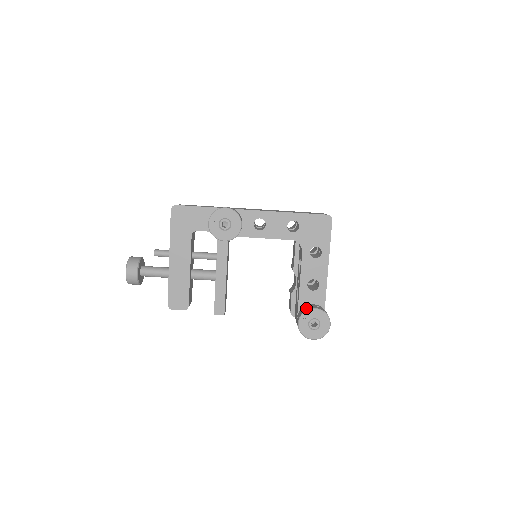
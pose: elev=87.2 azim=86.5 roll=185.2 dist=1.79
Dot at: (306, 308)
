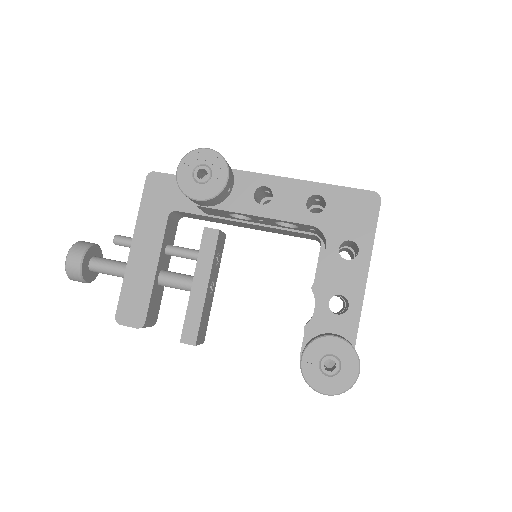
Dot at: (319, 335)
